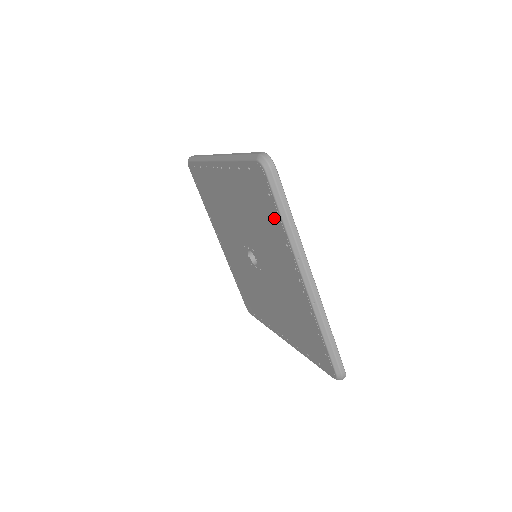
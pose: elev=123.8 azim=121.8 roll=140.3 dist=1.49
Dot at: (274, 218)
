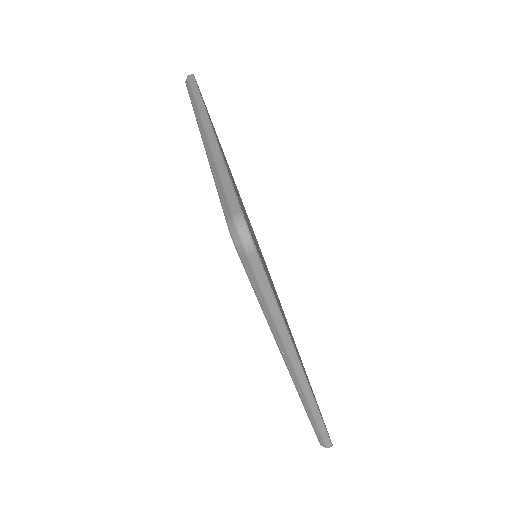
Dot at: occluded
